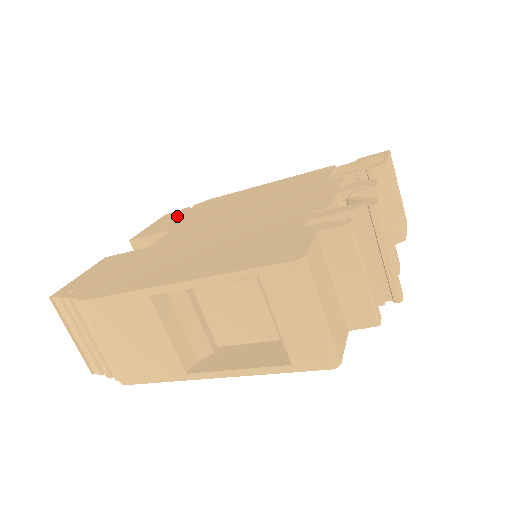
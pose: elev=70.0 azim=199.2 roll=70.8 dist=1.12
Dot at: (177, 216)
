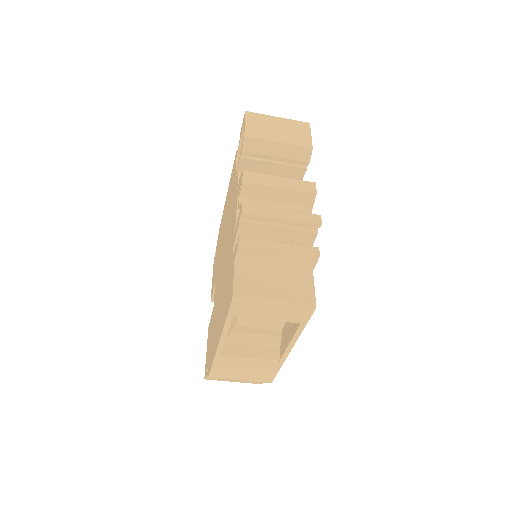
Dot at: (215, 261)
